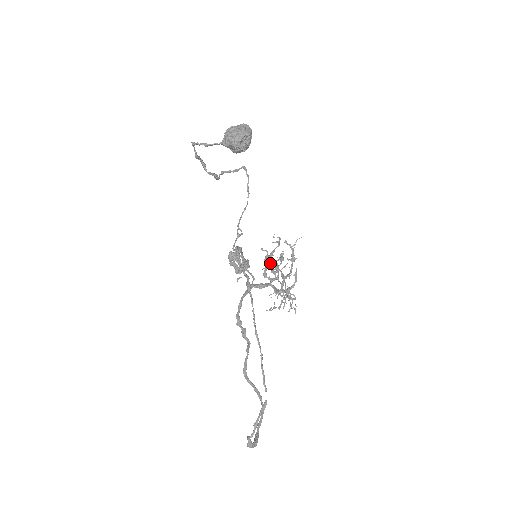
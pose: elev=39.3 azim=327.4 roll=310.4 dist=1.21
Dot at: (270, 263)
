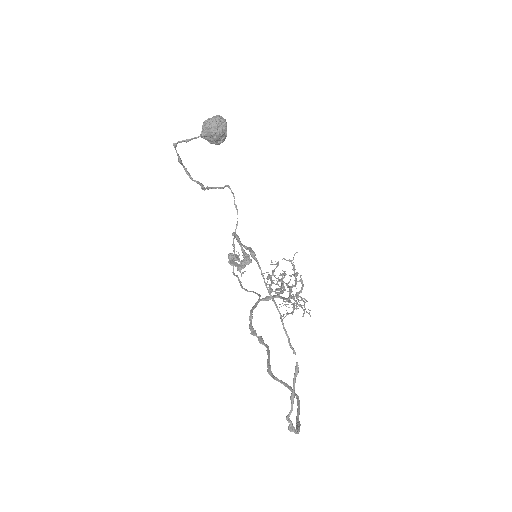
Dot at: (273, 280)
